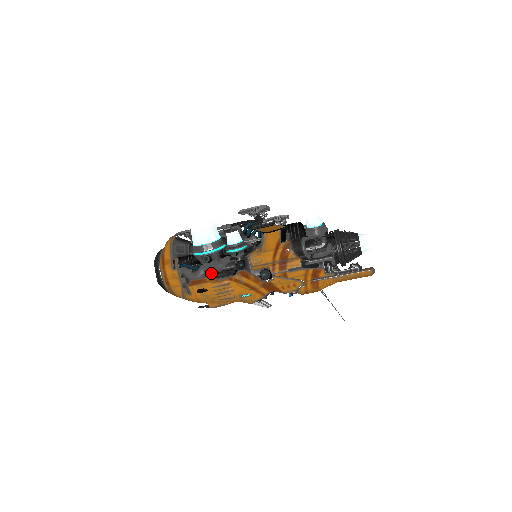
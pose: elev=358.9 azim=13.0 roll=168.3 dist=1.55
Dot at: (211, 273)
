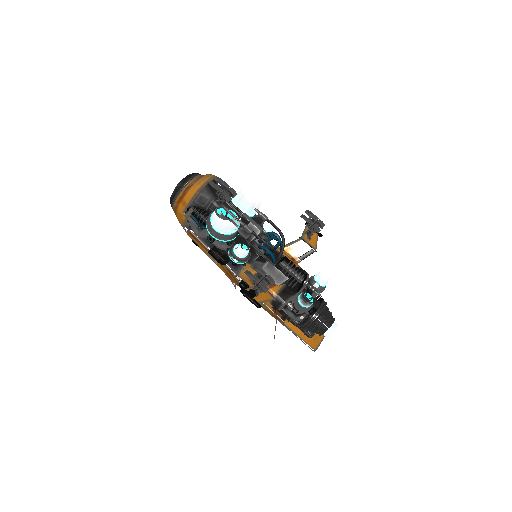
Dot at: occluded
